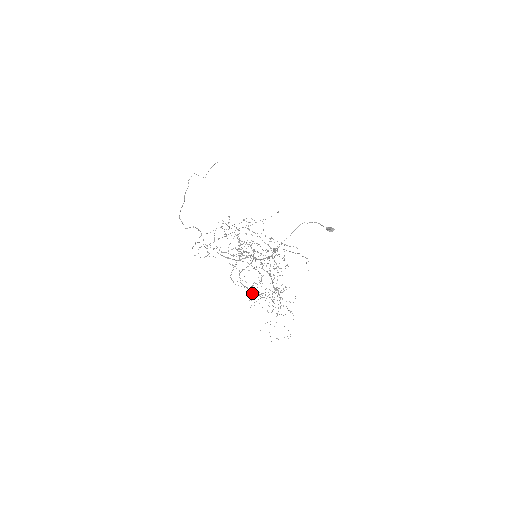
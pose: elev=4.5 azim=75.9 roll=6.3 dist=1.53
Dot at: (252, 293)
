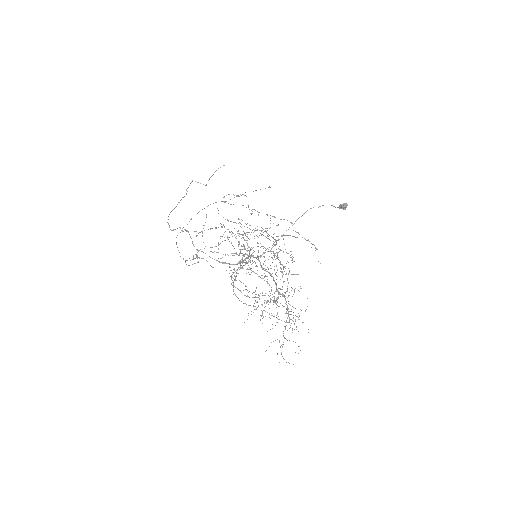
Dot at: (245, 295)
